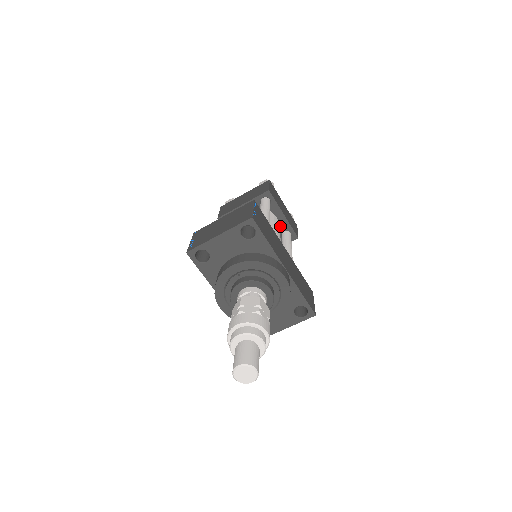
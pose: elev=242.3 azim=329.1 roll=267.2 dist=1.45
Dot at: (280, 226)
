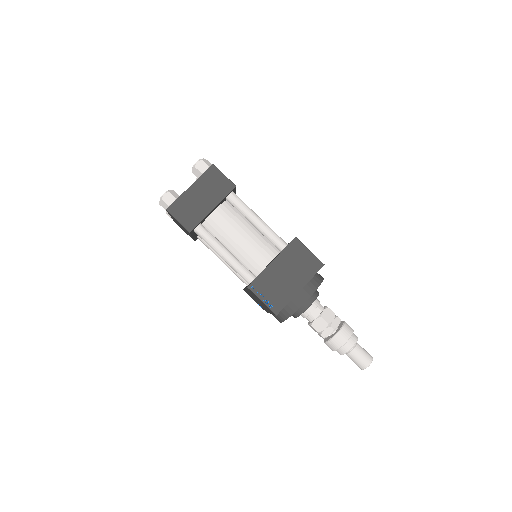
Dot at: occluded
